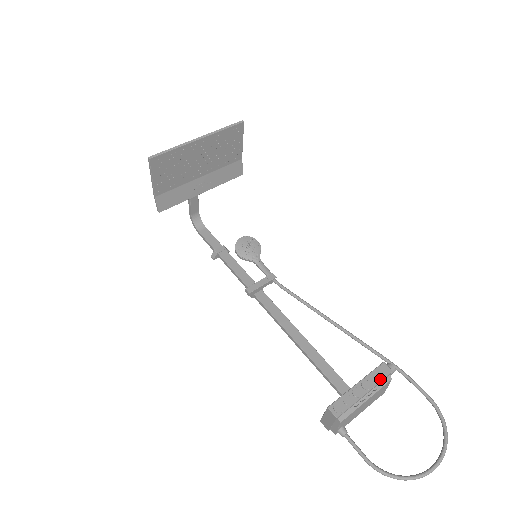
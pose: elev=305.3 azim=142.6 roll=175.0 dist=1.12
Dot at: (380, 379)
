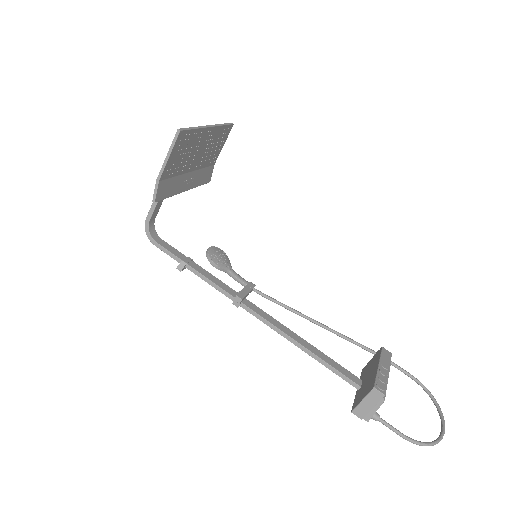
Dot at: (389, 360)
